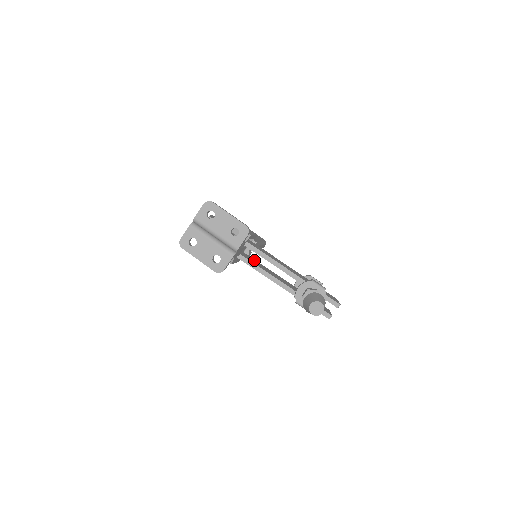
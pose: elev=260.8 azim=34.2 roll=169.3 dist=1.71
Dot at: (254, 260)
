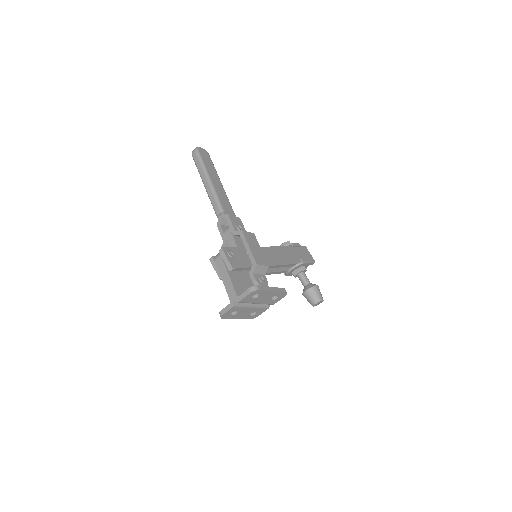
Dot at: occluded
